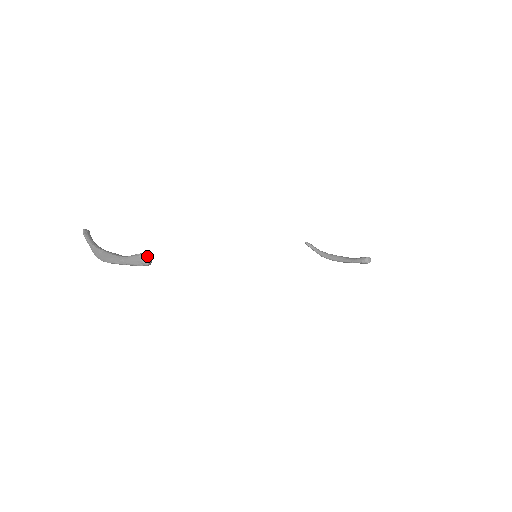
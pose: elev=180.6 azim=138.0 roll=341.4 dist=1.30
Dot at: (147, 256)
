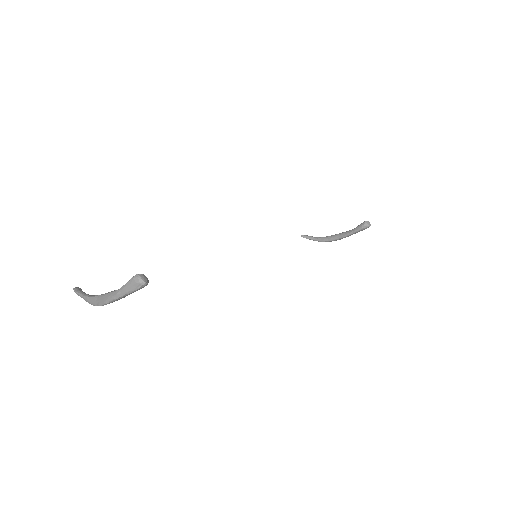
Dot at: (141, 276)
